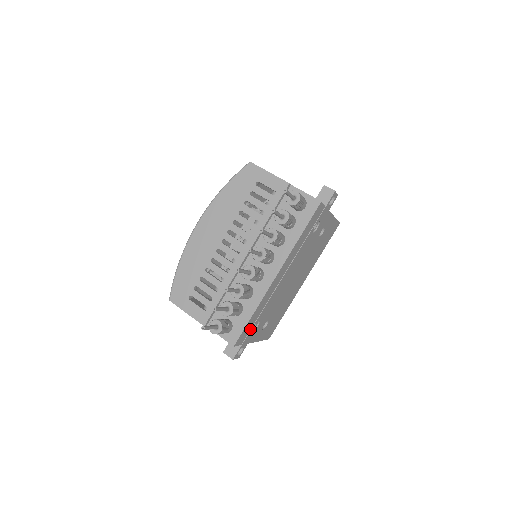
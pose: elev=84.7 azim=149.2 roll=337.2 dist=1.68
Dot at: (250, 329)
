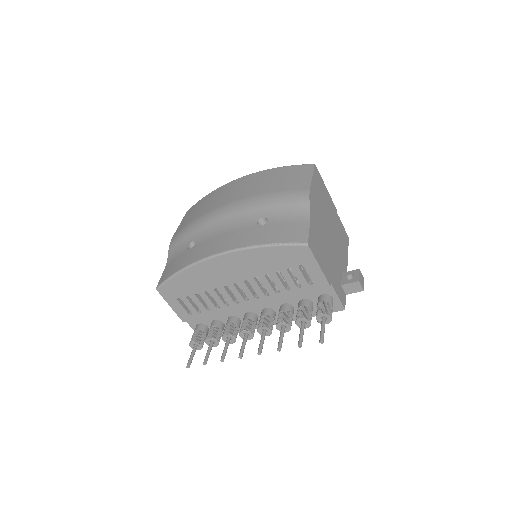
Dot at: occluded
